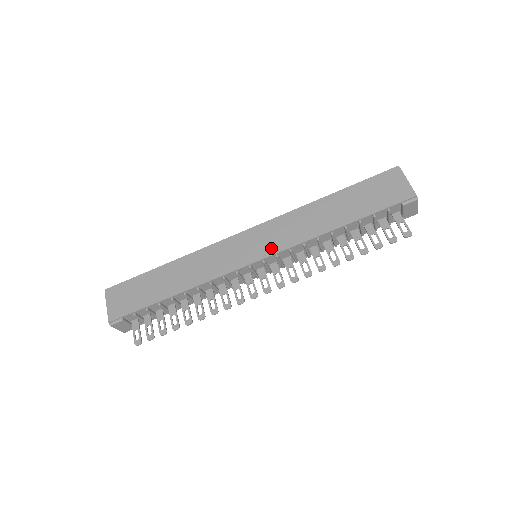
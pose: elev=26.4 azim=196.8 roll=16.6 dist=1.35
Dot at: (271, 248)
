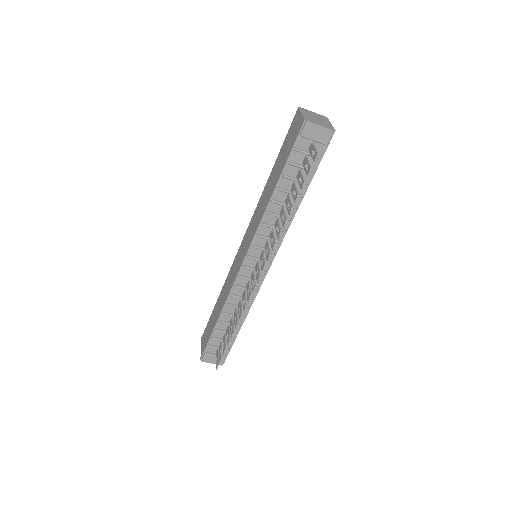
Dot at: (249, 243)
